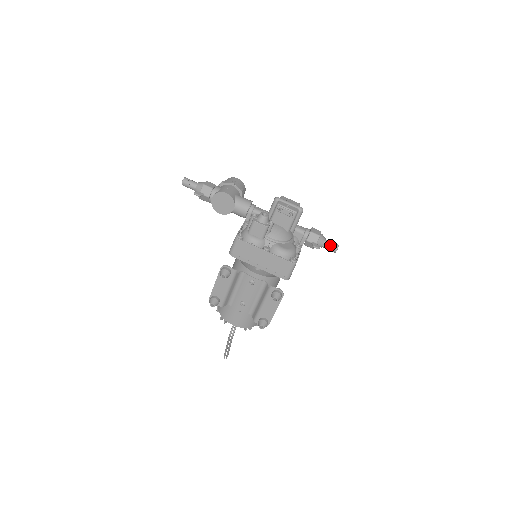
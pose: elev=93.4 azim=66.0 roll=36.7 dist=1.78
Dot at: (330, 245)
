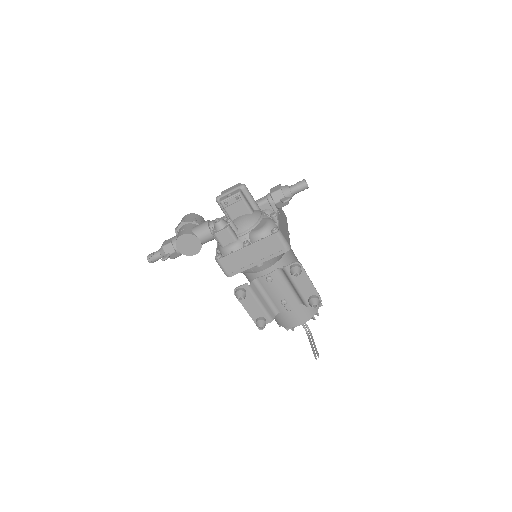
Dot at: (297, 187)
